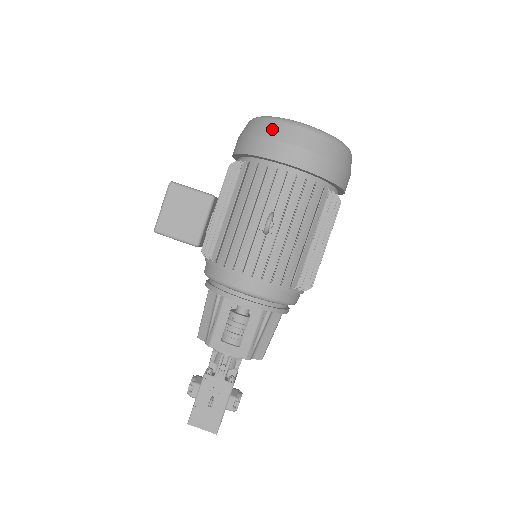
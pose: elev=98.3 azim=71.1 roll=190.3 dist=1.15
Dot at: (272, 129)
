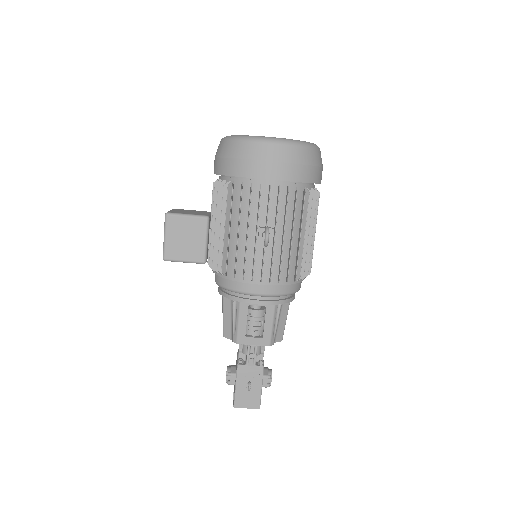
Dot at: (248, 150)
